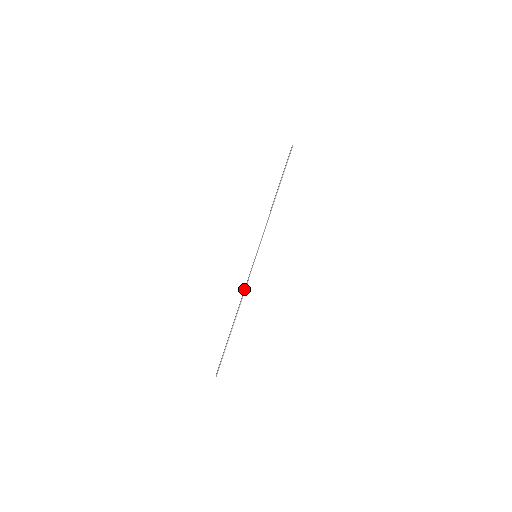
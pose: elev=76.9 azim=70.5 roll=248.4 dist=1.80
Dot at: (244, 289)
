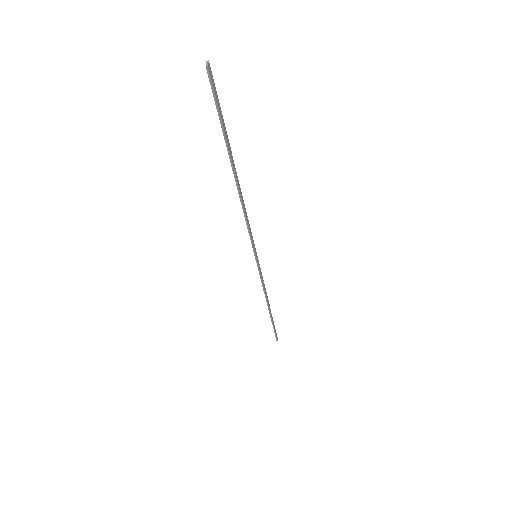
Dot at: occluded
